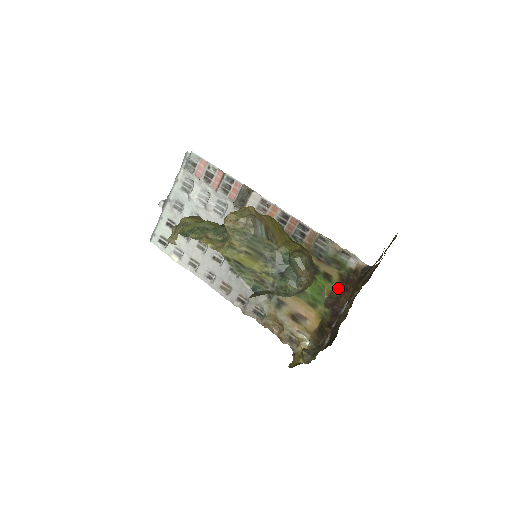
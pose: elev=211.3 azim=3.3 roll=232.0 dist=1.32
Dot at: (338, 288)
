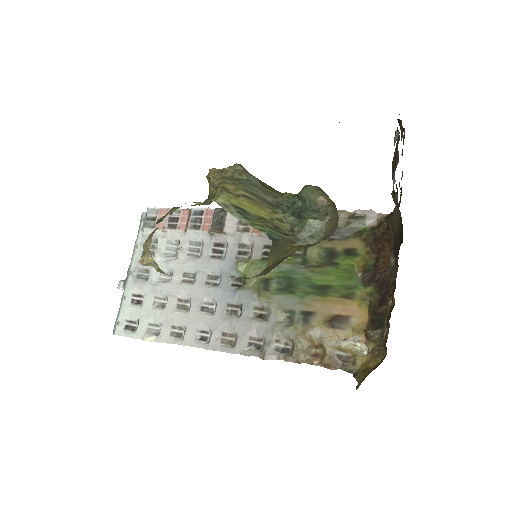
Dot at: (369, 256)
